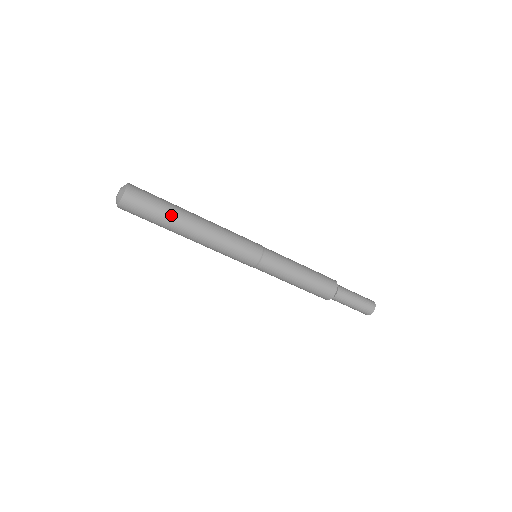
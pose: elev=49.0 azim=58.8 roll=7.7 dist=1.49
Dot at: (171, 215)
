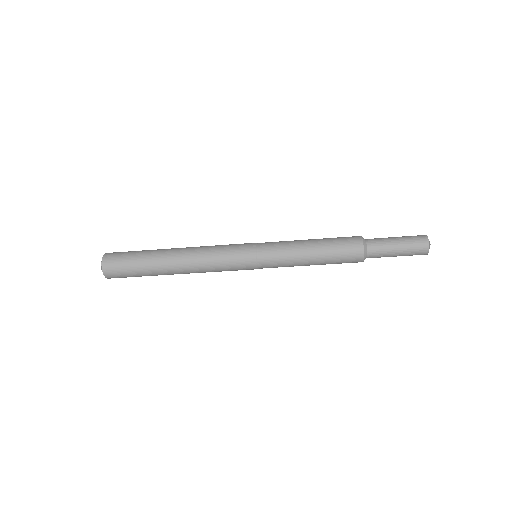
Dot at: (150, 254)
